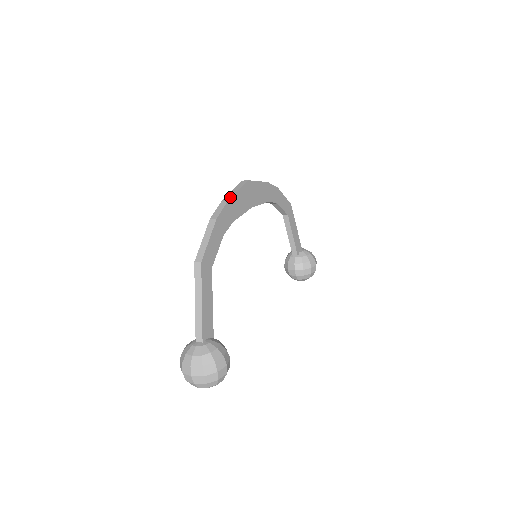
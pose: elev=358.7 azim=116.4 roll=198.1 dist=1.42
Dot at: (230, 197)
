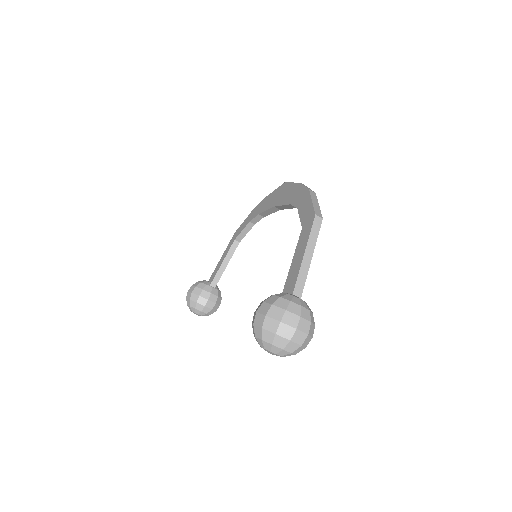
Dot at: occluded
